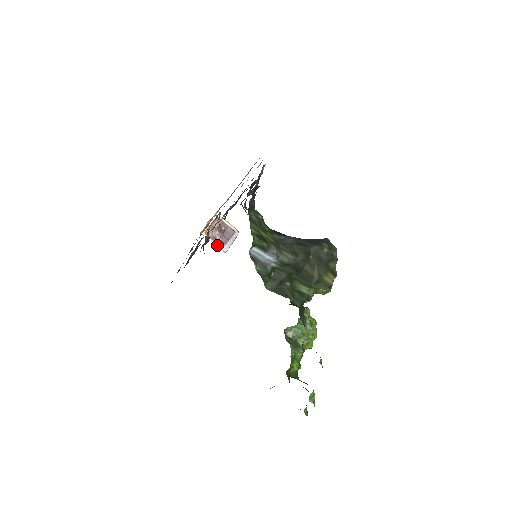
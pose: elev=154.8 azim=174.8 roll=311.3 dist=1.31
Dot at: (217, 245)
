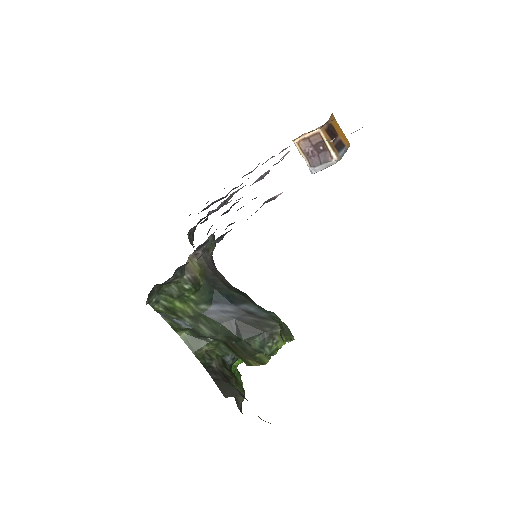
Dot at: (307, 161)
